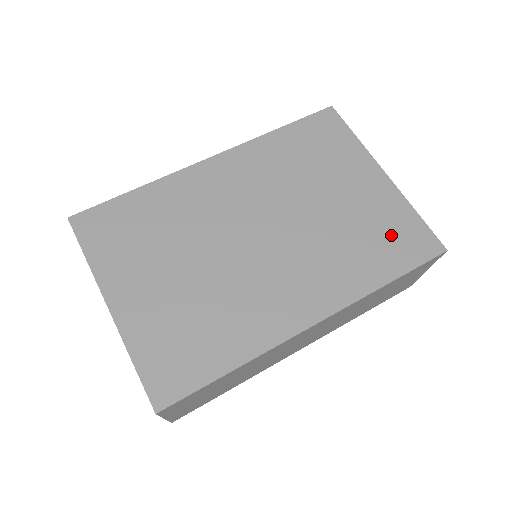
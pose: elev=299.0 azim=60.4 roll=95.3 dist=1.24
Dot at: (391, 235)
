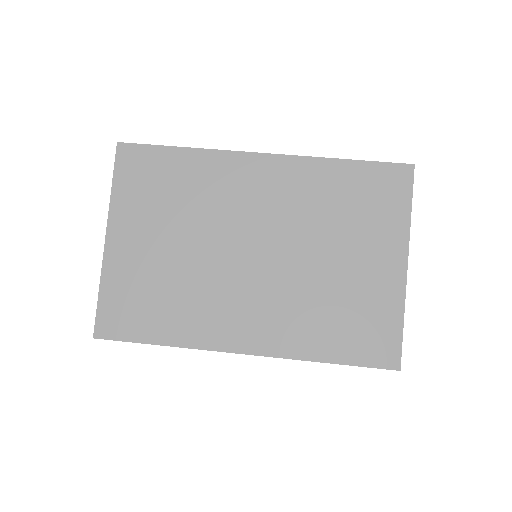
Dot at: (363, 325)
